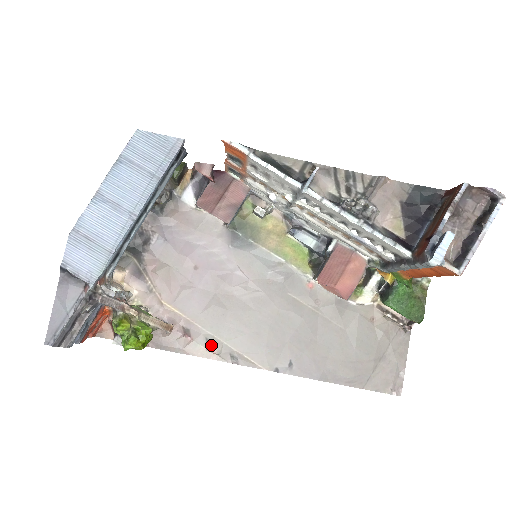
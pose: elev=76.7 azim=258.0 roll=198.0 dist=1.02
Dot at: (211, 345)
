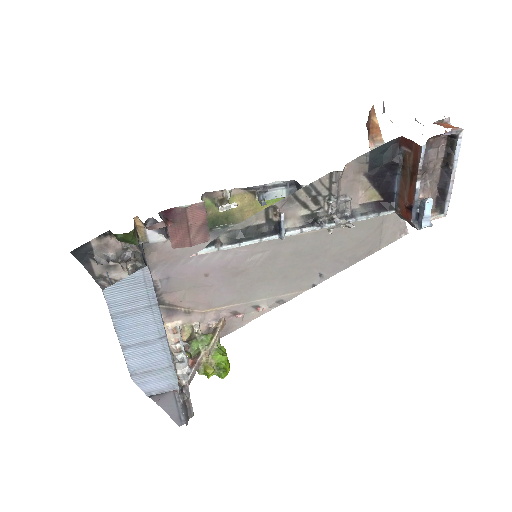
Dot at: (259, 307)
